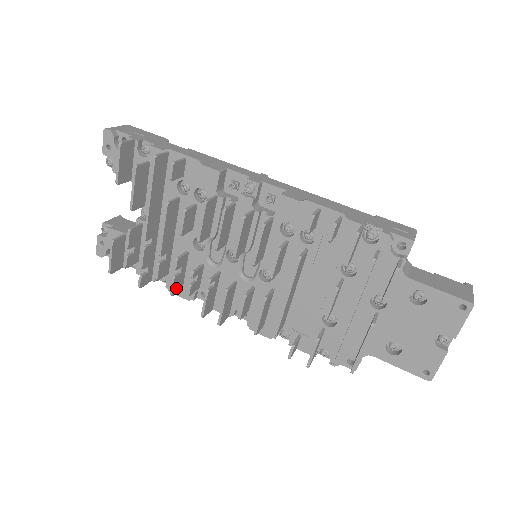
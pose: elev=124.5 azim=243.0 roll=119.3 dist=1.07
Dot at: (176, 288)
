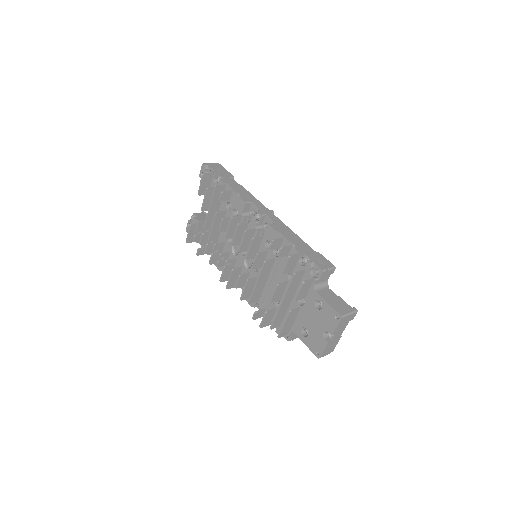
Dot at: (213, 261)
